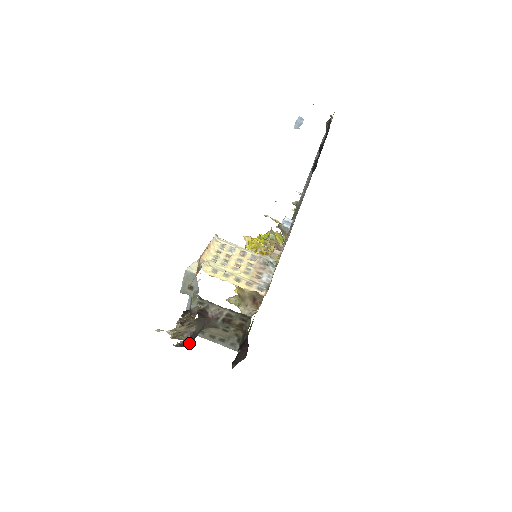
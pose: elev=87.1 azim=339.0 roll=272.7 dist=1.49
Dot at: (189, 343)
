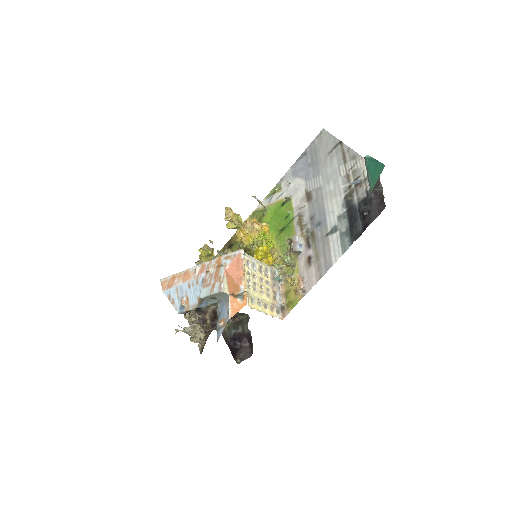
Dot at: (205, 343)
